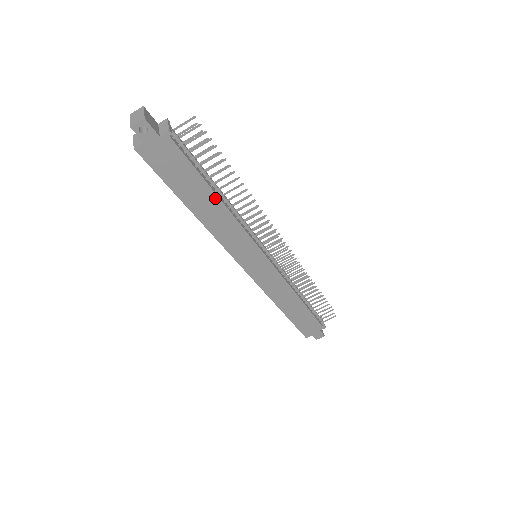
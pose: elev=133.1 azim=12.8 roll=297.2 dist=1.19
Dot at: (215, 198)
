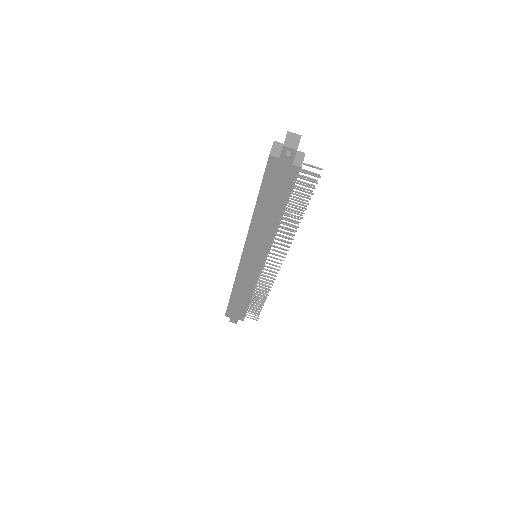
Dot at: (278, 216)
